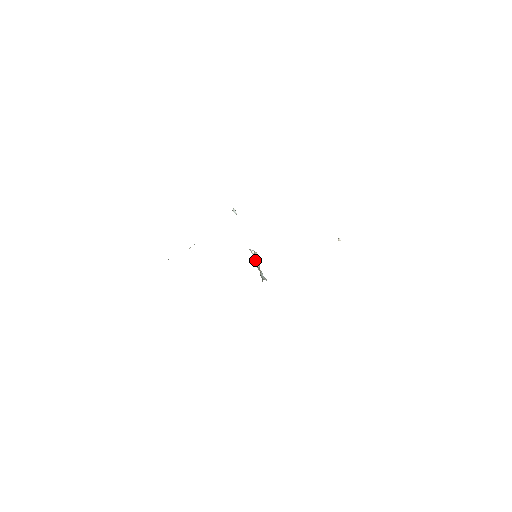
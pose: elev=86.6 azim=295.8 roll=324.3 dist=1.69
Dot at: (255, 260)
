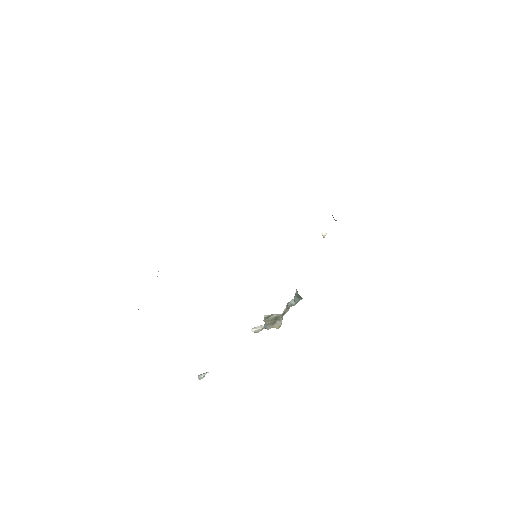
Dot at: (267, 315)
